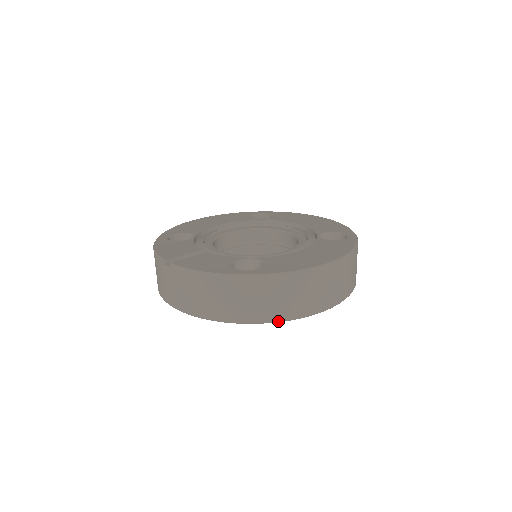
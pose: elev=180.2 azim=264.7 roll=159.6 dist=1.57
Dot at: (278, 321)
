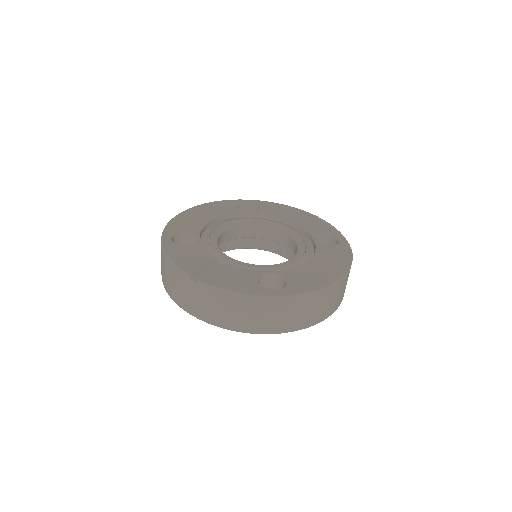
Dot at: occluded
